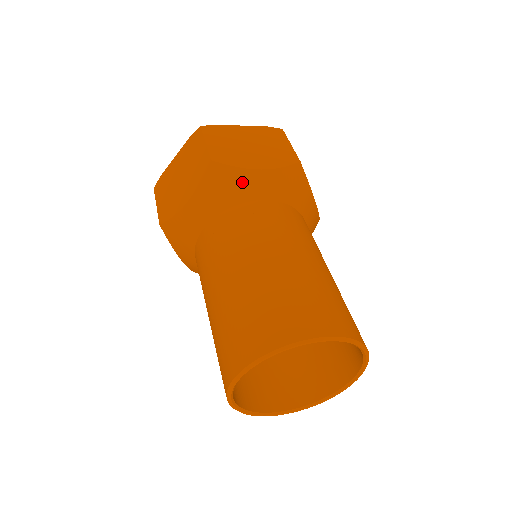
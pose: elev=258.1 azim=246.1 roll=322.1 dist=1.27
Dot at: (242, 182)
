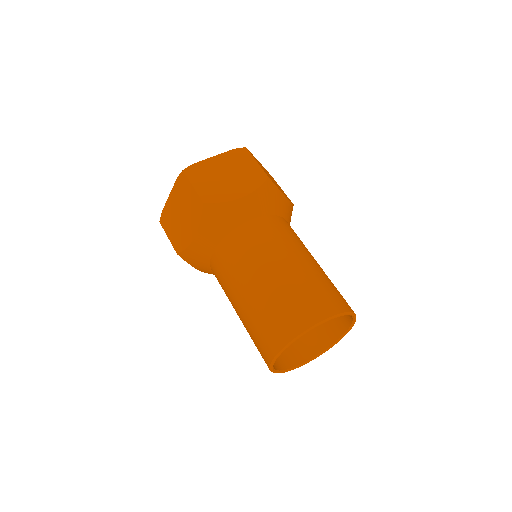
Dot at: (231, 212)
